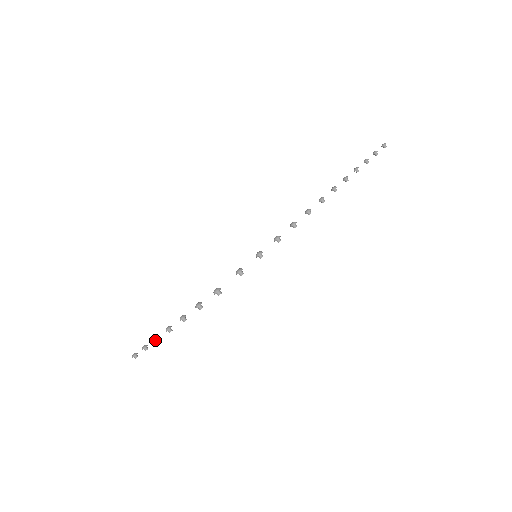
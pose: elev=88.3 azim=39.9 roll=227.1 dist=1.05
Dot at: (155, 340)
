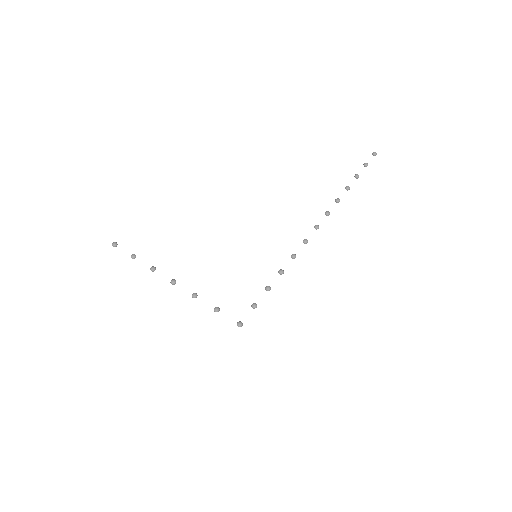
Dot at: (152, 270)
